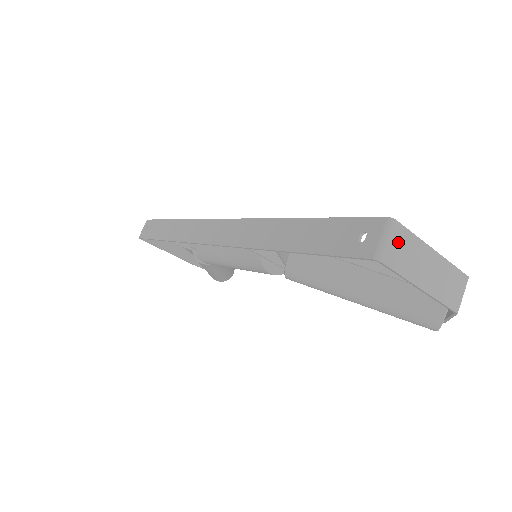
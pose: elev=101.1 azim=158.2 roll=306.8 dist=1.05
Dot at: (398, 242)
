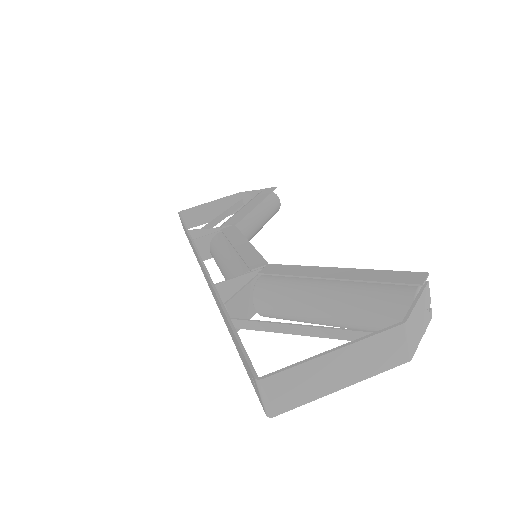
Dot at: (281, 388)
